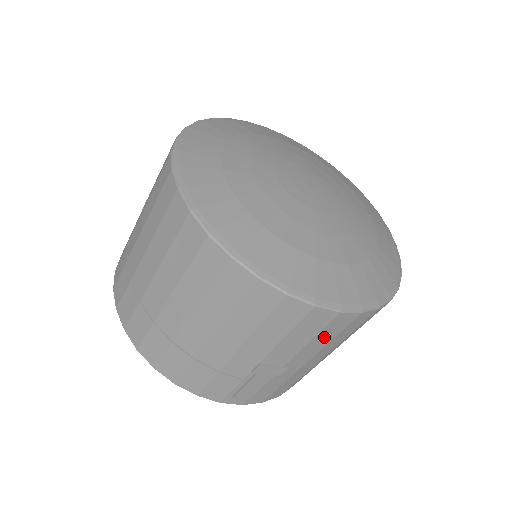
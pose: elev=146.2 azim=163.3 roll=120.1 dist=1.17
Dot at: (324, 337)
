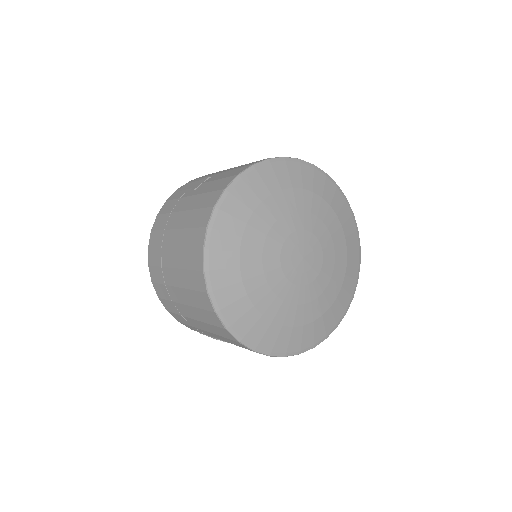
Dot at: occluded
